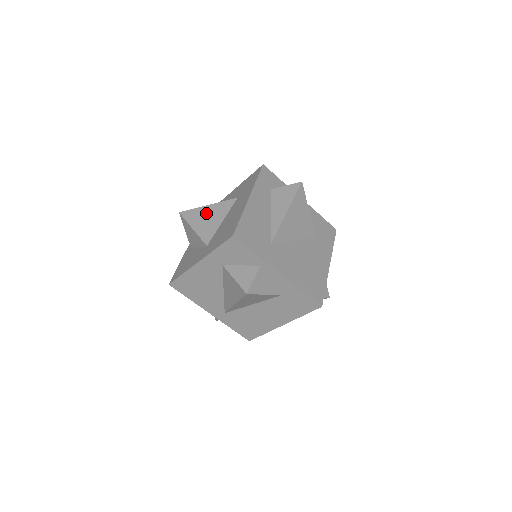
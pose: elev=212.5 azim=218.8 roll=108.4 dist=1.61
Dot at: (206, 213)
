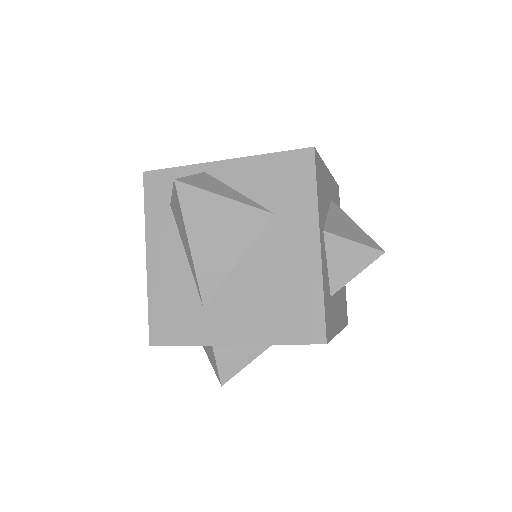
Dot at: occluded
